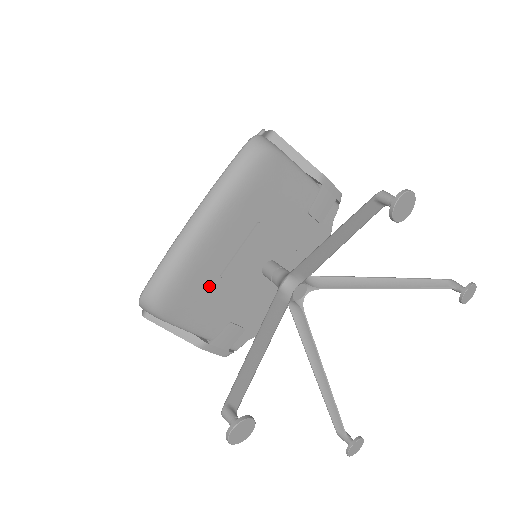
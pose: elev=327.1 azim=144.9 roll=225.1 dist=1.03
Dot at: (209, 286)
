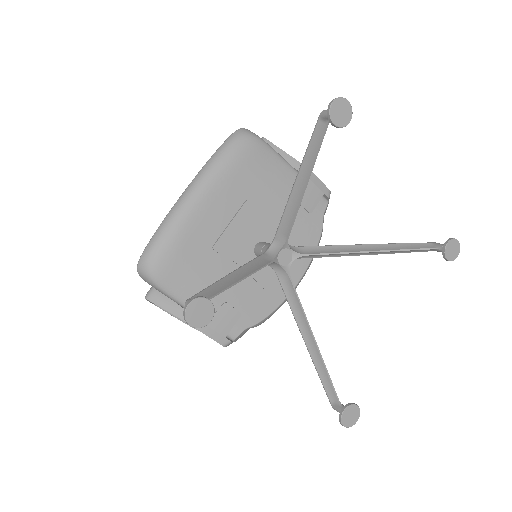
Dot at: (202, 257)
